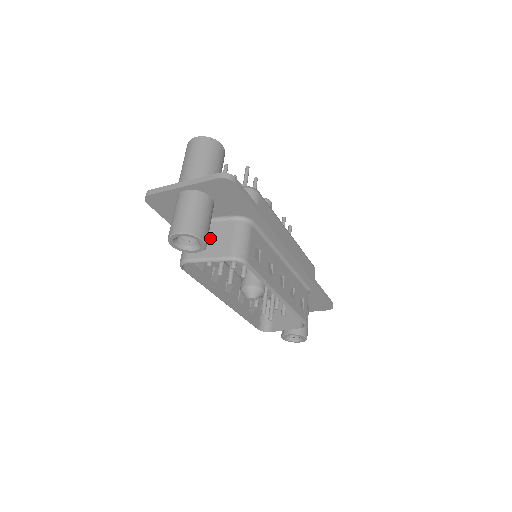
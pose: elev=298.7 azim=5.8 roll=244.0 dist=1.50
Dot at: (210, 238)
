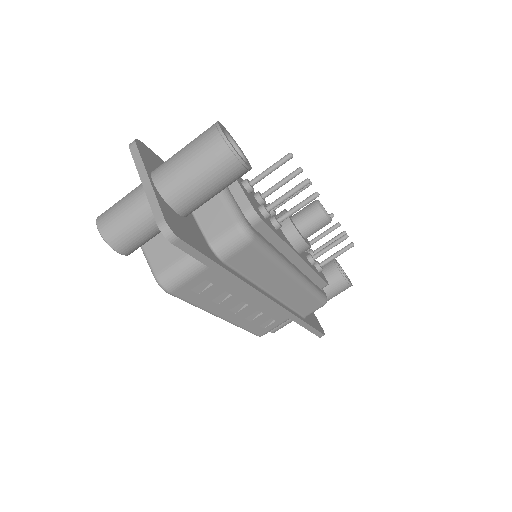
Dot at: occluded
